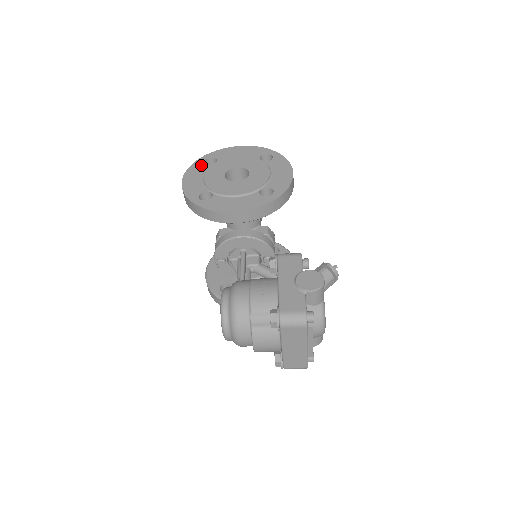
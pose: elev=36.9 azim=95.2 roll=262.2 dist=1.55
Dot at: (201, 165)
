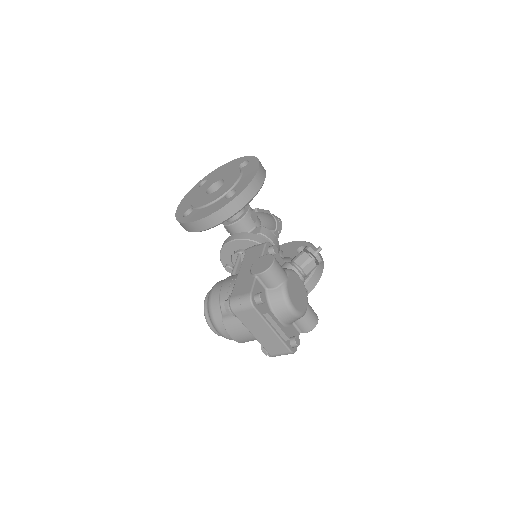
Dot at: (196, 188)
